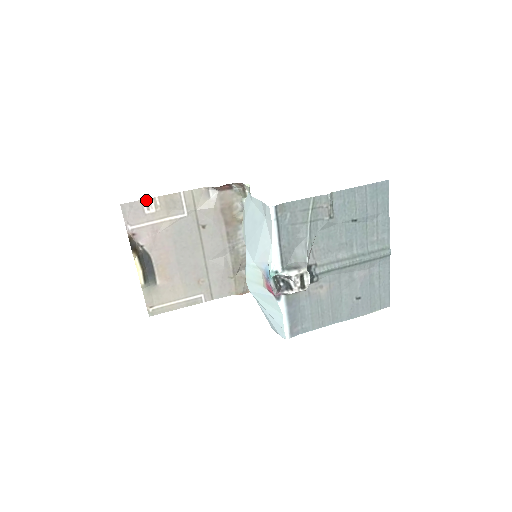
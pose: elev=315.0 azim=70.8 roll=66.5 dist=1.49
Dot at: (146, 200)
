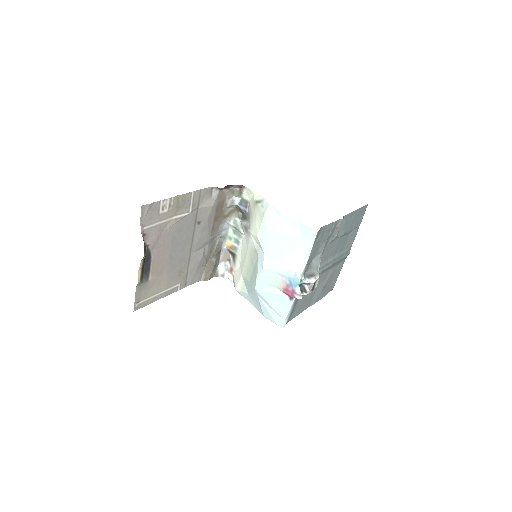
Dot at: (164, 200)
